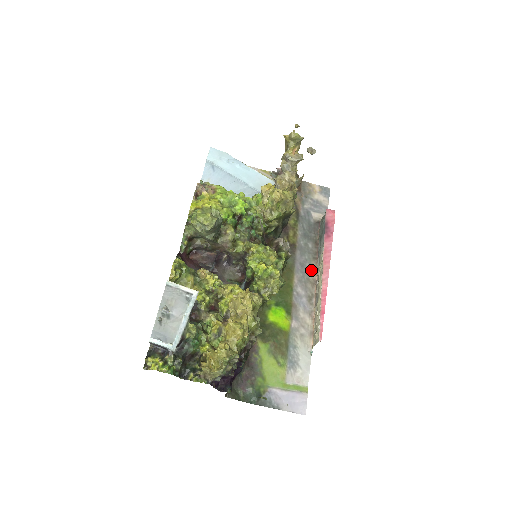
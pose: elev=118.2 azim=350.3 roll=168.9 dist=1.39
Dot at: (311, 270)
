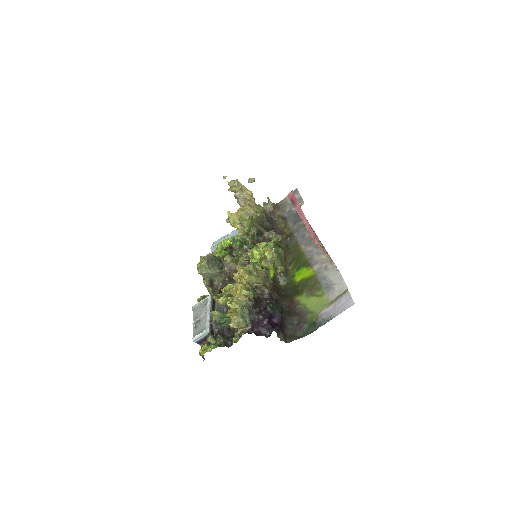
Dot at: (309, 233)
